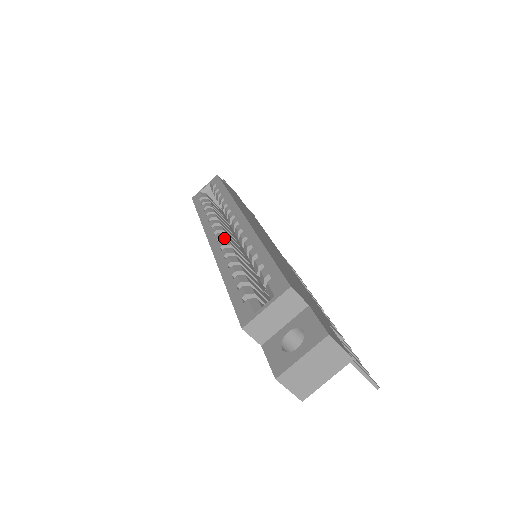
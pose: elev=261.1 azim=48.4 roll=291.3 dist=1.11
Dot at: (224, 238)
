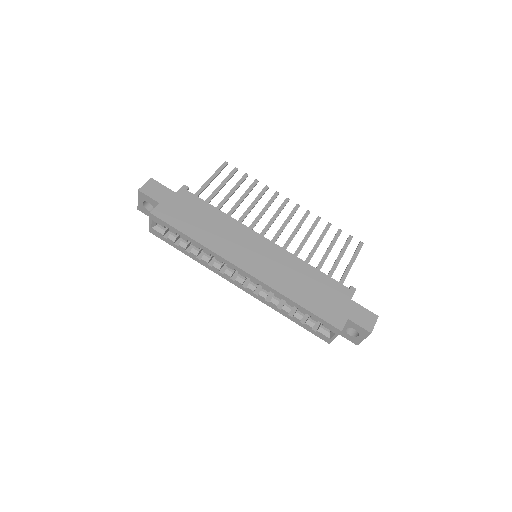
Dot at: (244, 282)
